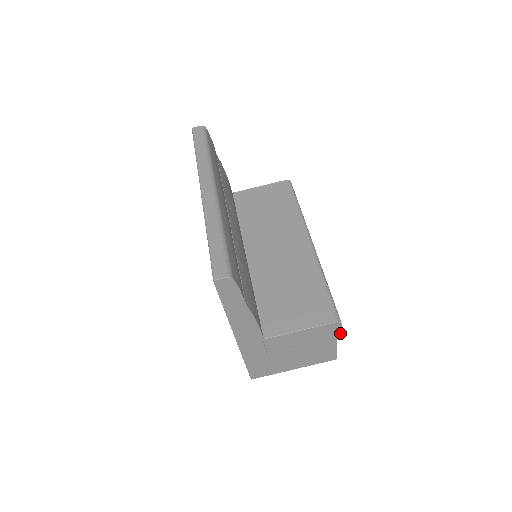
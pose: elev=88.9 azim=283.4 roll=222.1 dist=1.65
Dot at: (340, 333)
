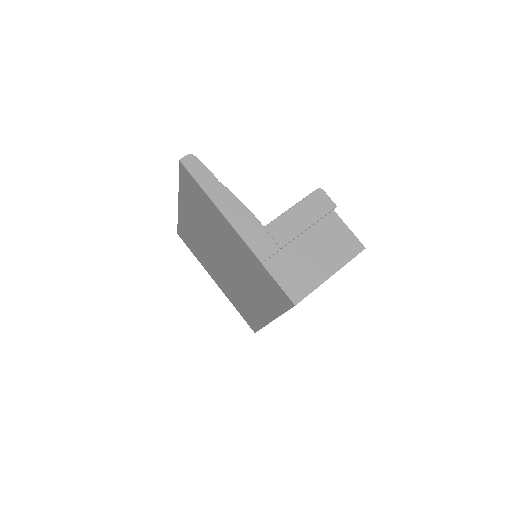
Dot at: (333, 204)
